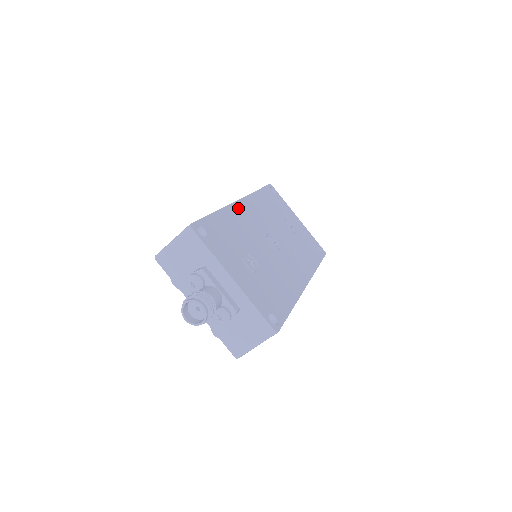
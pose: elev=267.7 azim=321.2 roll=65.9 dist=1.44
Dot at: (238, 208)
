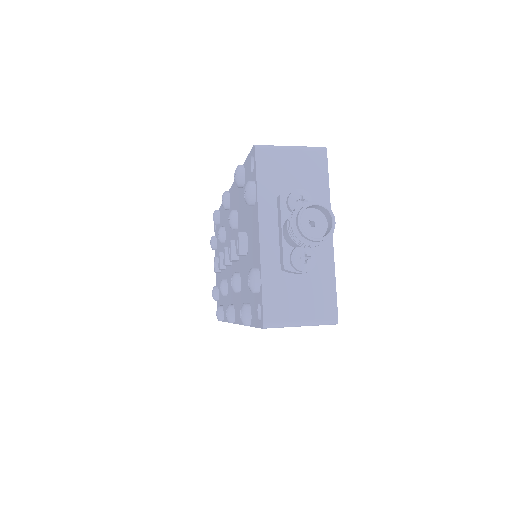
Dot at: occluded
